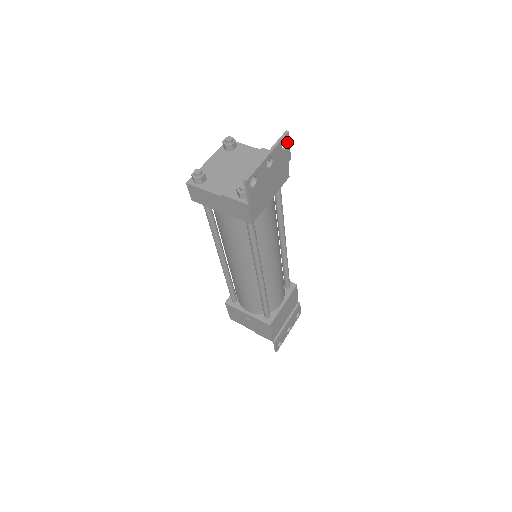
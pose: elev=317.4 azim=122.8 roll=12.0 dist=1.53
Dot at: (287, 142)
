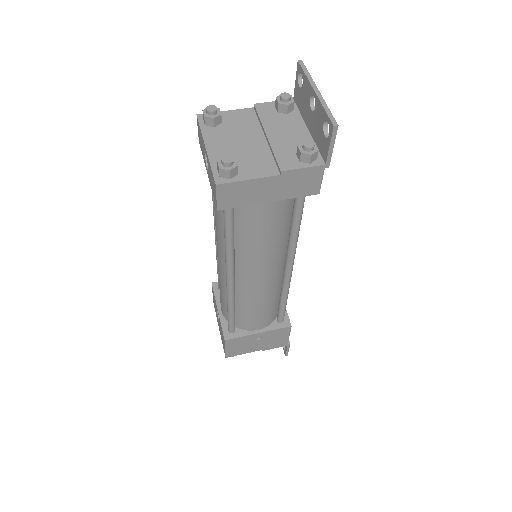
Dot at: (301, 76)
